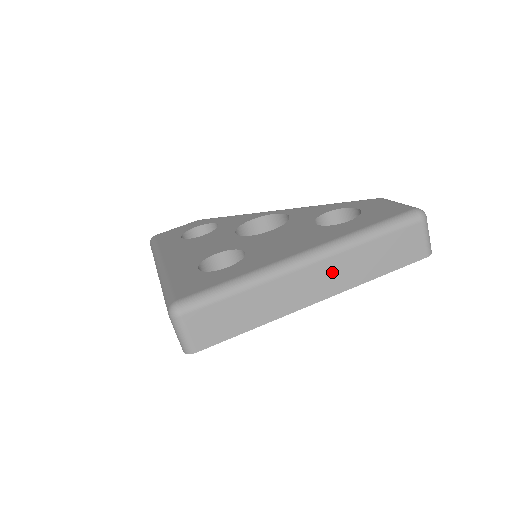
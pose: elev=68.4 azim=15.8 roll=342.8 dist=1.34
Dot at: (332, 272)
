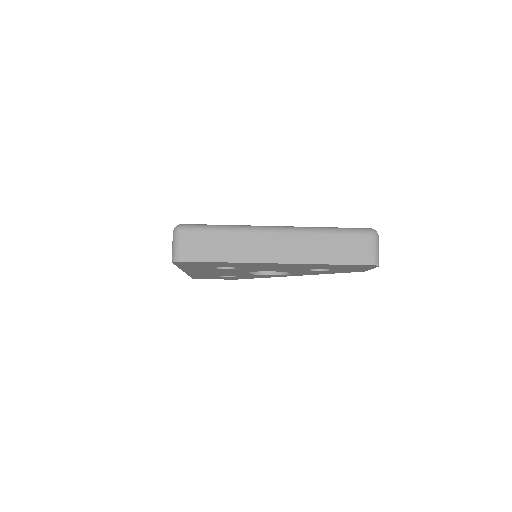
Dot at: (294, 245)
